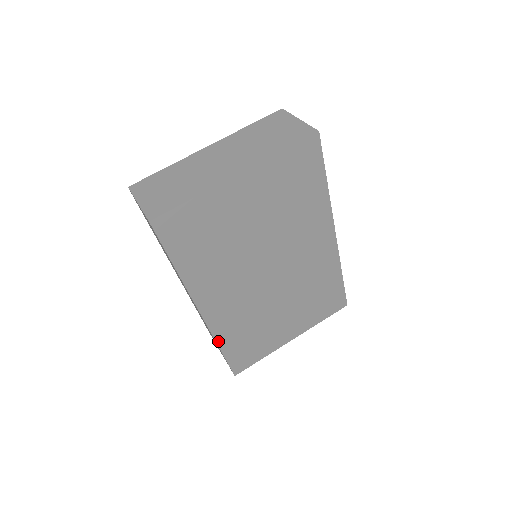
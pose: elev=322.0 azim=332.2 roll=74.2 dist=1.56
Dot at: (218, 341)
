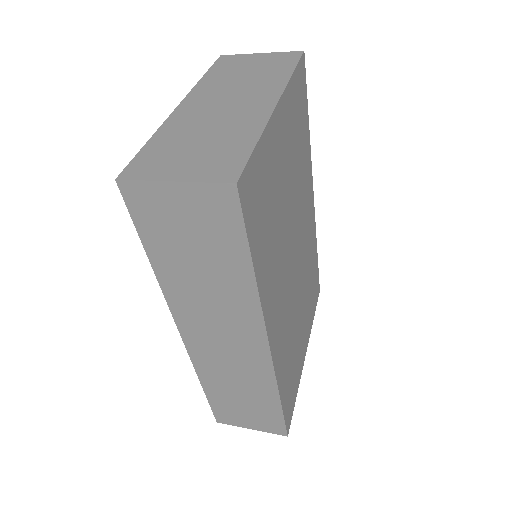
Dot at: (279, 387)
